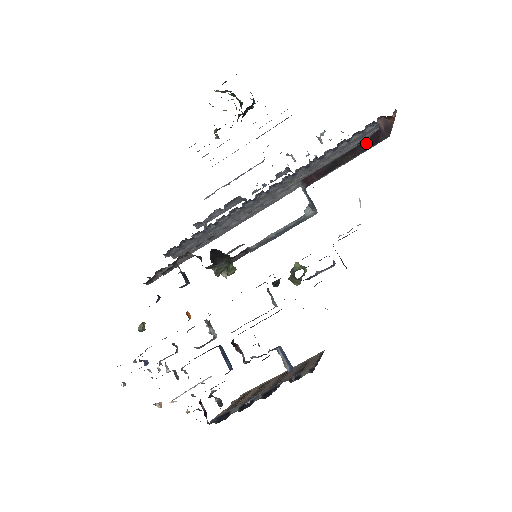
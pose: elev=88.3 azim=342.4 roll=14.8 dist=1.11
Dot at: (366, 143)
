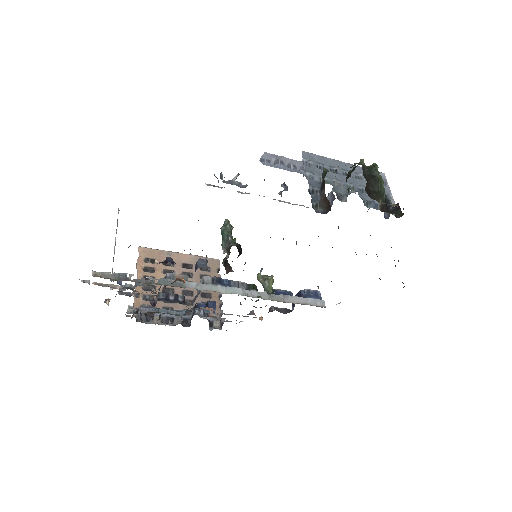
Dot at: occluded
